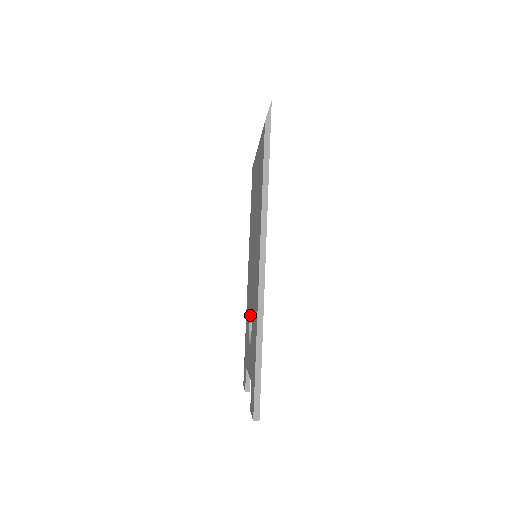
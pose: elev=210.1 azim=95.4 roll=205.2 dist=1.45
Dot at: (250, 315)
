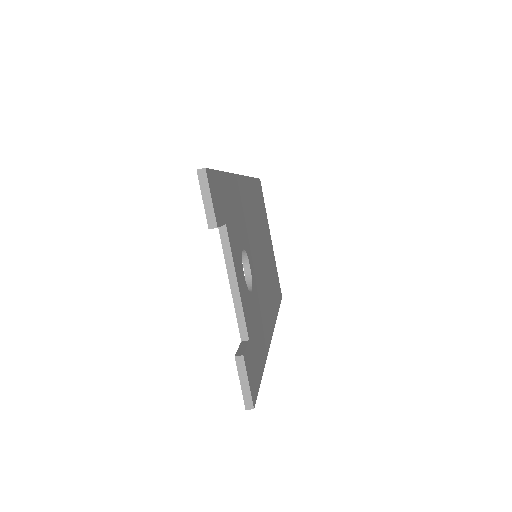
Dot at: (245, 279)
